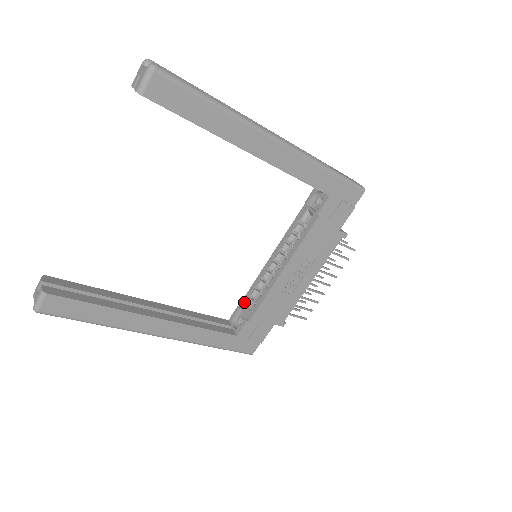
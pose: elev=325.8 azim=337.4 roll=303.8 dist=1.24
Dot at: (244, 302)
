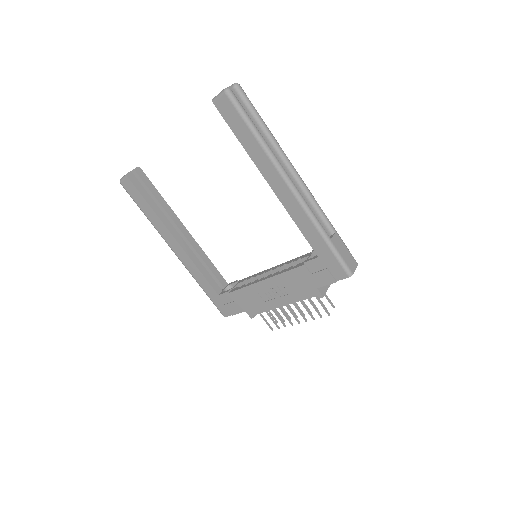
Dot at: (241, 281)
